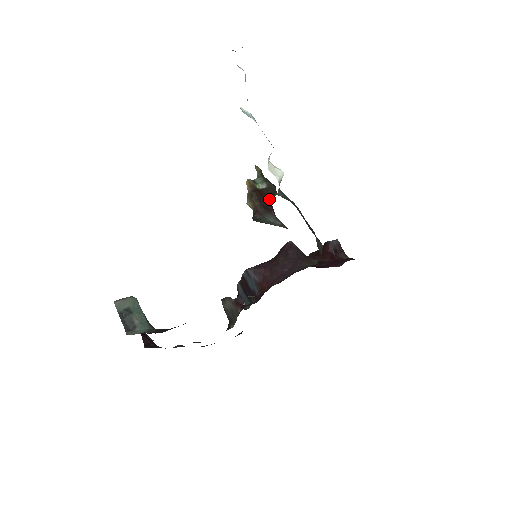
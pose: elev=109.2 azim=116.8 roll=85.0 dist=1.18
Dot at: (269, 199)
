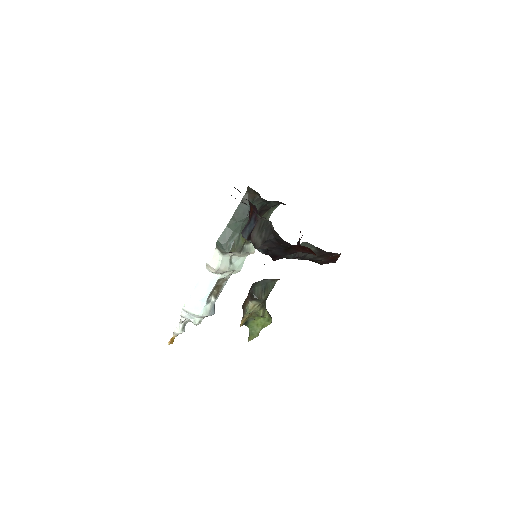
Dot at: occluded
